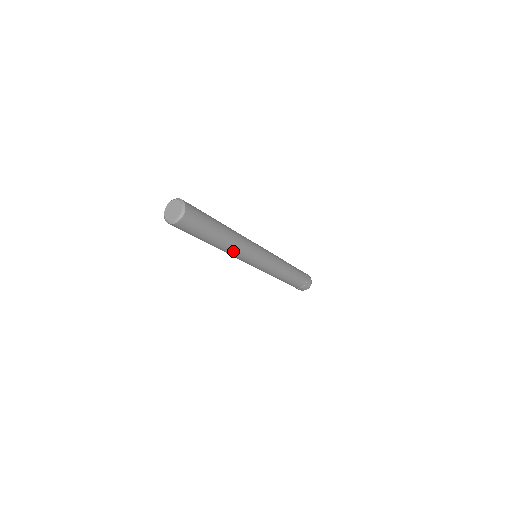
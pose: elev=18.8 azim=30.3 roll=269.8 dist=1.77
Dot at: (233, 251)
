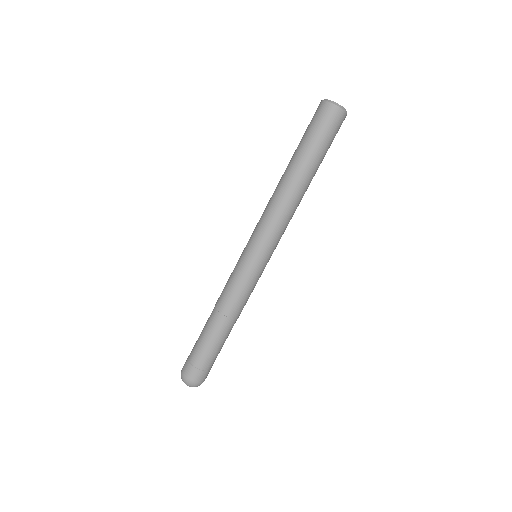
Dot at: (294, 208)
